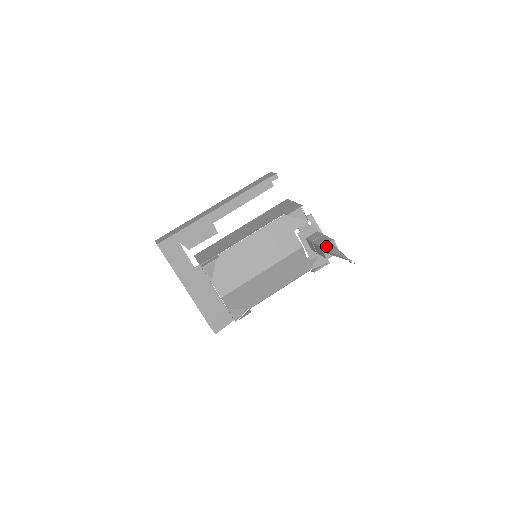
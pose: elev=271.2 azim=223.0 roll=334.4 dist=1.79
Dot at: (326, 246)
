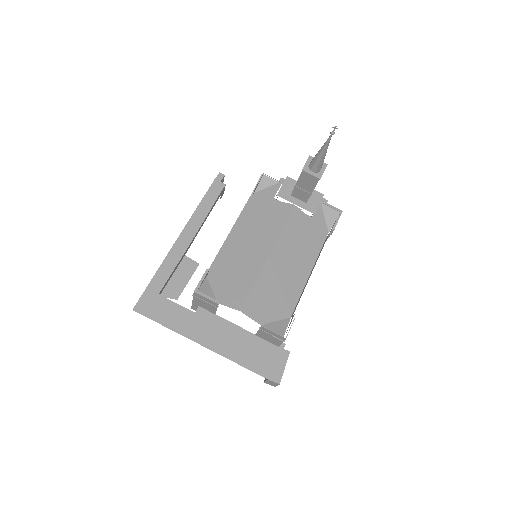
Dot at: (307, 166)
